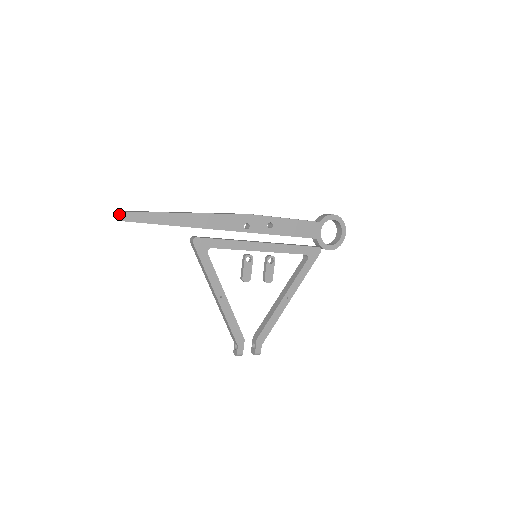
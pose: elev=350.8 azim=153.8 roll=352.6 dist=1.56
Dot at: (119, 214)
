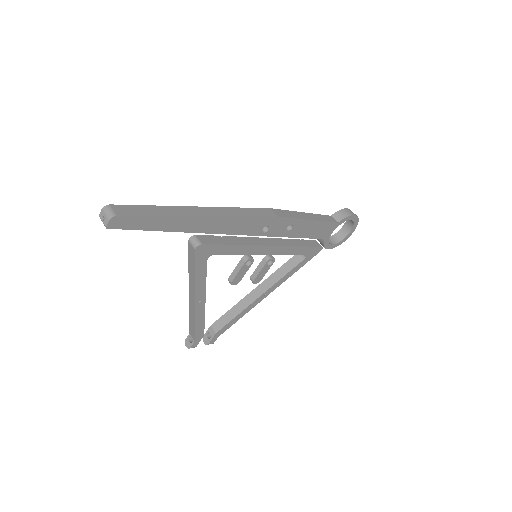
Dot at: (108, 218)
